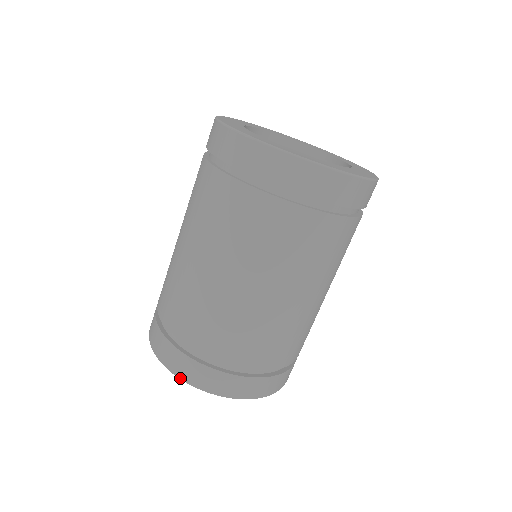
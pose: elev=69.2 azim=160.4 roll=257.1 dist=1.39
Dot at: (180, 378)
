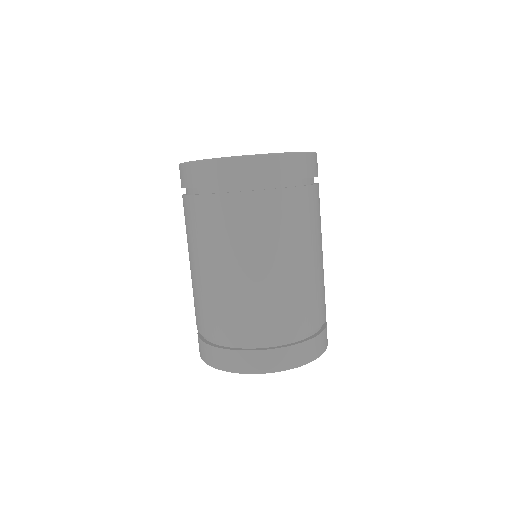
Dot at: occluded
